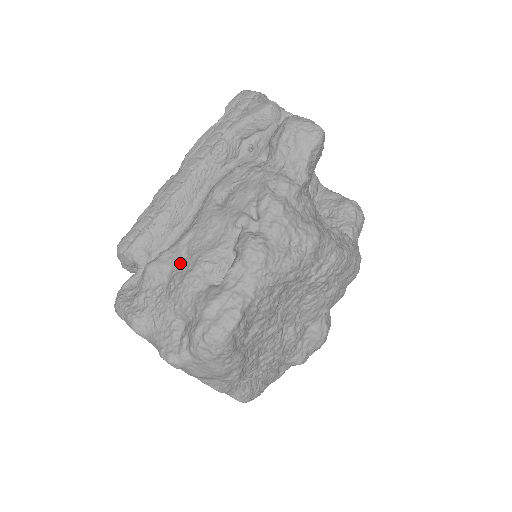
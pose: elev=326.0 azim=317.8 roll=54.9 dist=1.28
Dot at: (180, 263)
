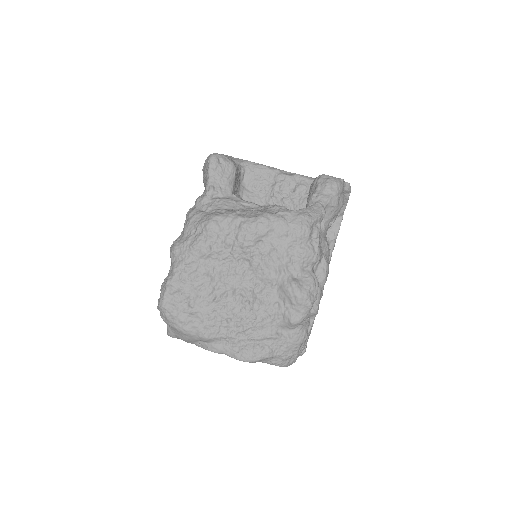
Dot at: occluded
